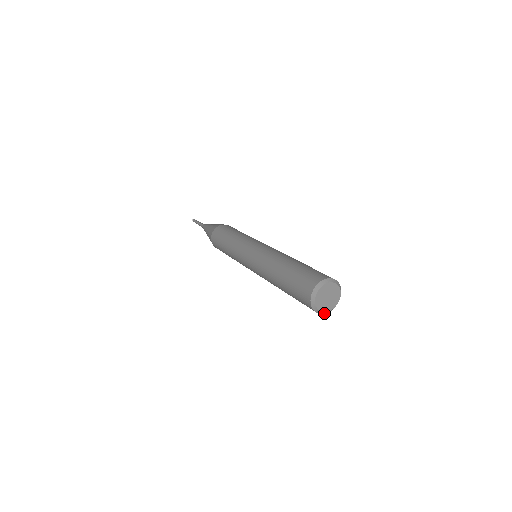
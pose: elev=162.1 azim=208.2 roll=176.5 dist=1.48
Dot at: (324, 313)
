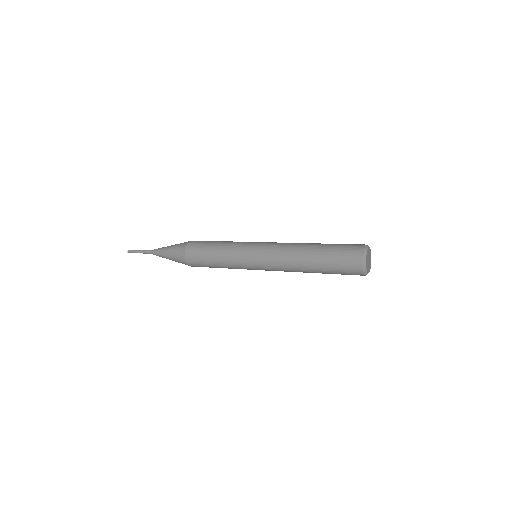
Dot at: (365, 275)
